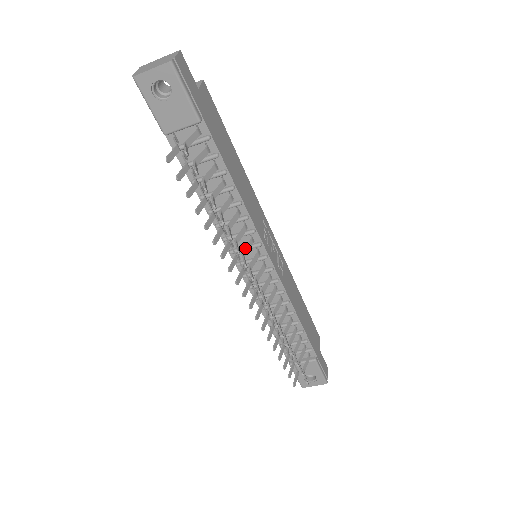
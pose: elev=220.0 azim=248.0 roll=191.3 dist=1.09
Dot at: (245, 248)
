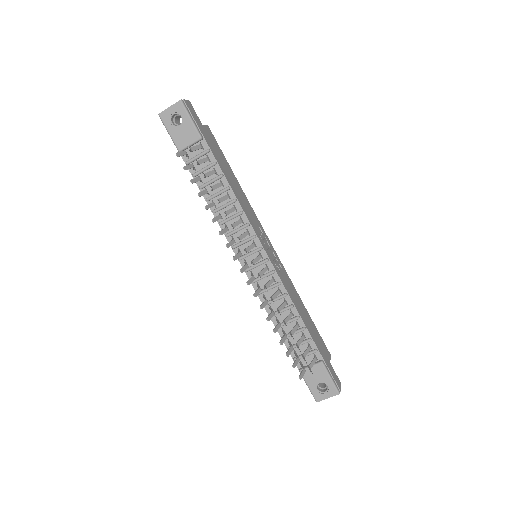
Dot at: (241, 234)
